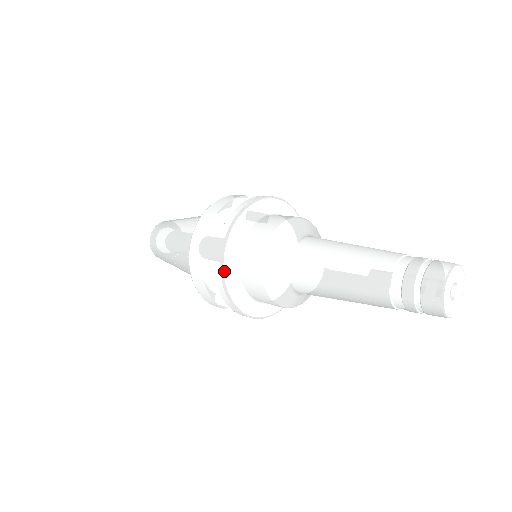
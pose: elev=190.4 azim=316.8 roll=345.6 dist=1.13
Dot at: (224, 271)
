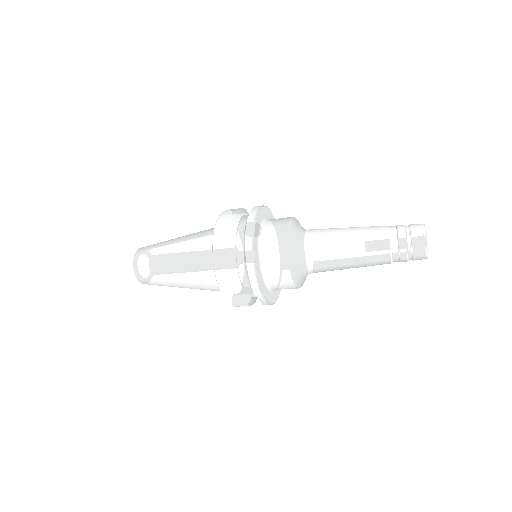
Dot at: (254, 246)
